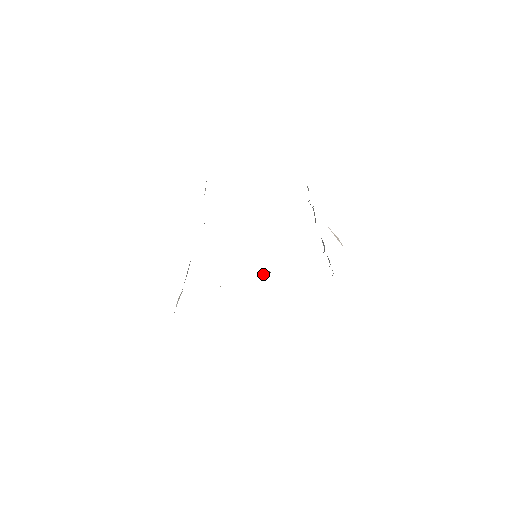
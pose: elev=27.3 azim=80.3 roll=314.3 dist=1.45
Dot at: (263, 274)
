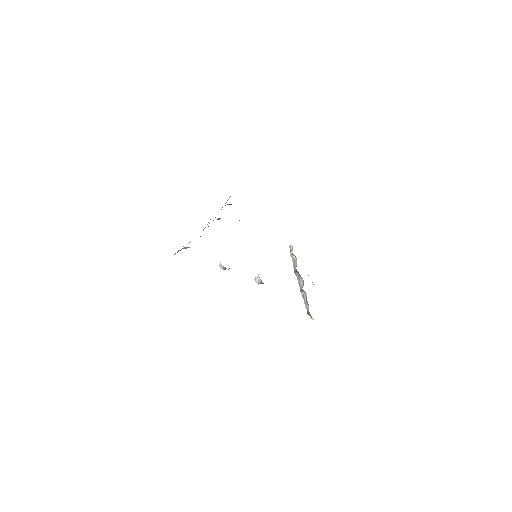
Dot at: (256, 277)
